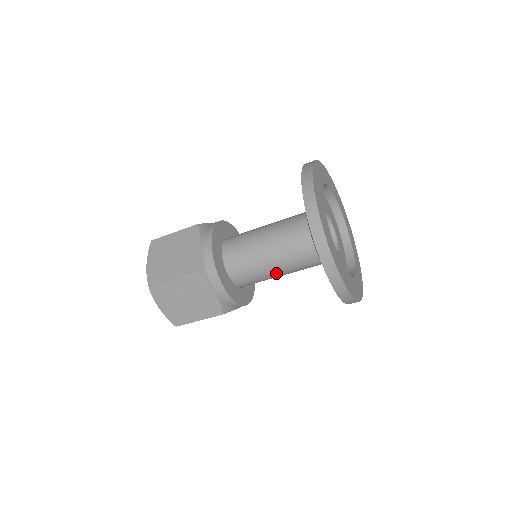
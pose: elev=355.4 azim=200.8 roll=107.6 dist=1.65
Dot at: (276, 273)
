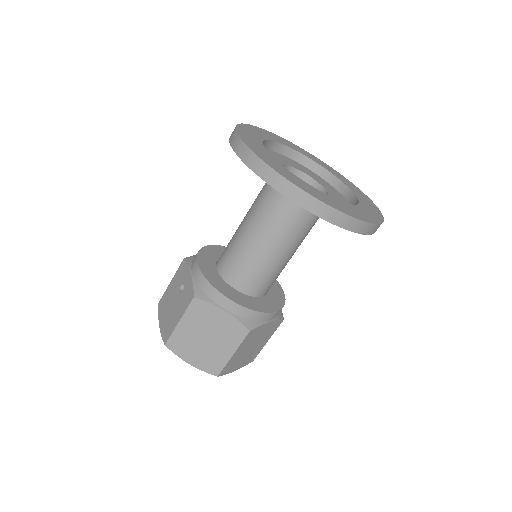
Dot at: (293, 254)
